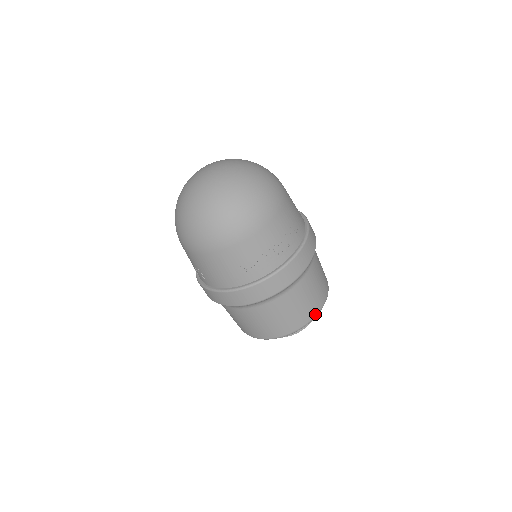
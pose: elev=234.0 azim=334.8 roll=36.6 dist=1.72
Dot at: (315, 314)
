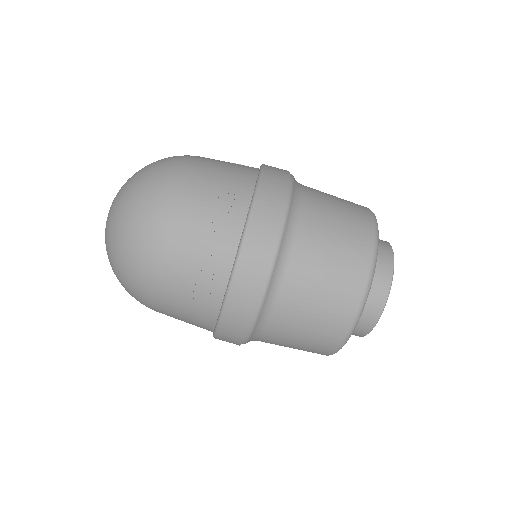
Dot at: (364, 282)
